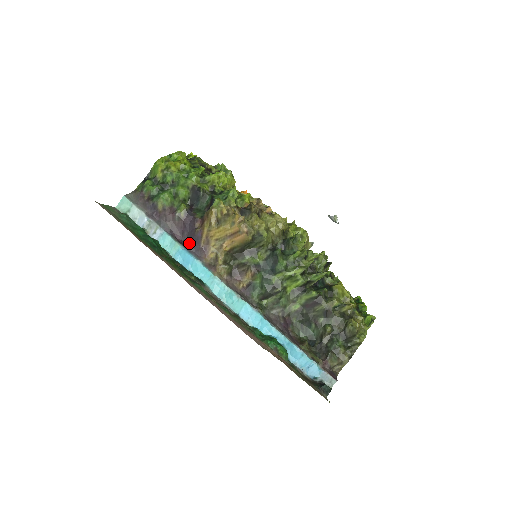
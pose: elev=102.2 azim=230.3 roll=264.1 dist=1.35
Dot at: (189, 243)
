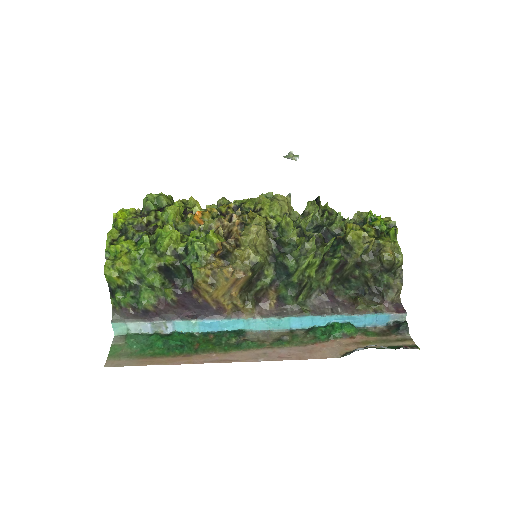
Dot at: (201, 312)
